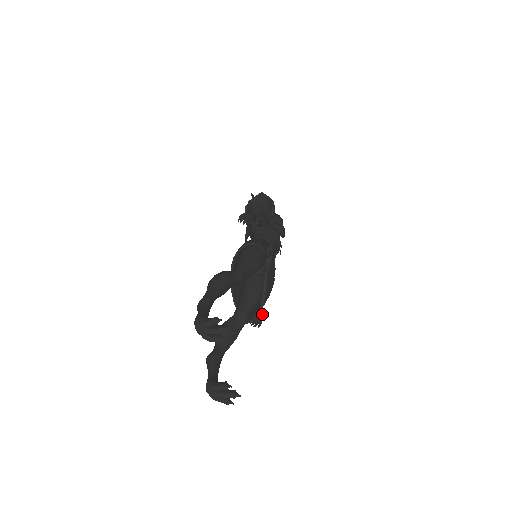
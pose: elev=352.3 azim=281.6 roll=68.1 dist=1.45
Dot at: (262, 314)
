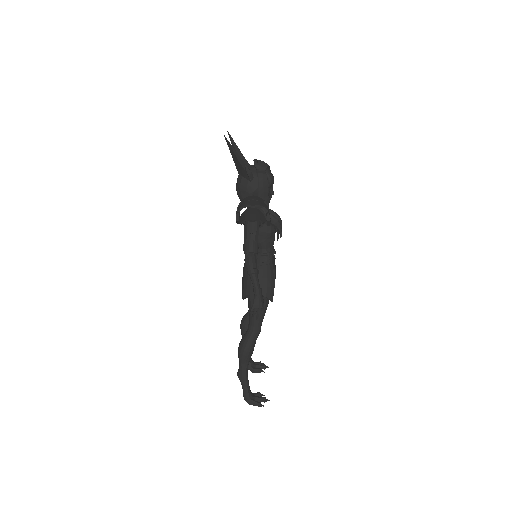
Dot at: occluded
